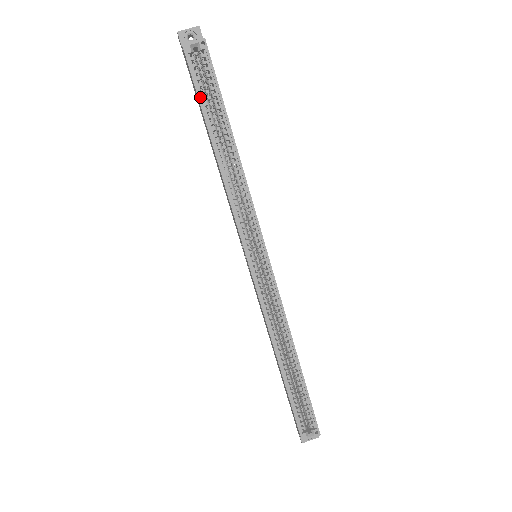
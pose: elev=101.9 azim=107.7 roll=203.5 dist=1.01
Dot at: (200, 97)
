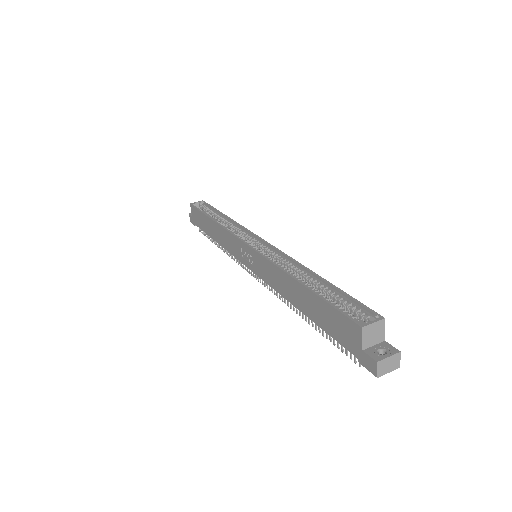
Dot at: occluded
